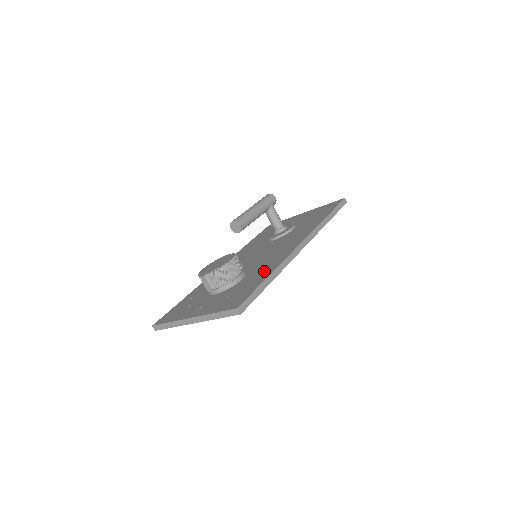
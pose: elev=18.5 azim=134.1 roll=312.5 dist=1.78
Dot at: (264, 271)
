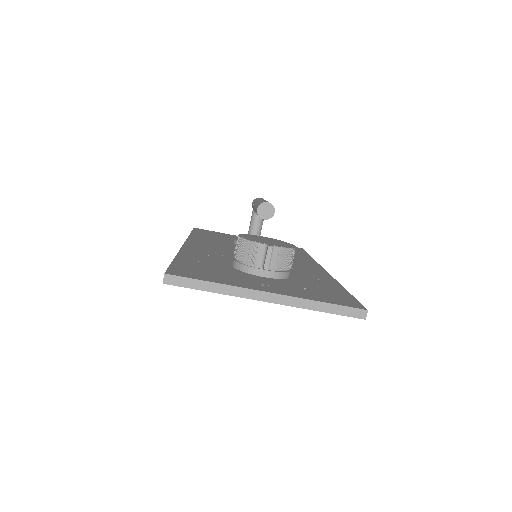
Dot at: (322, 280)
